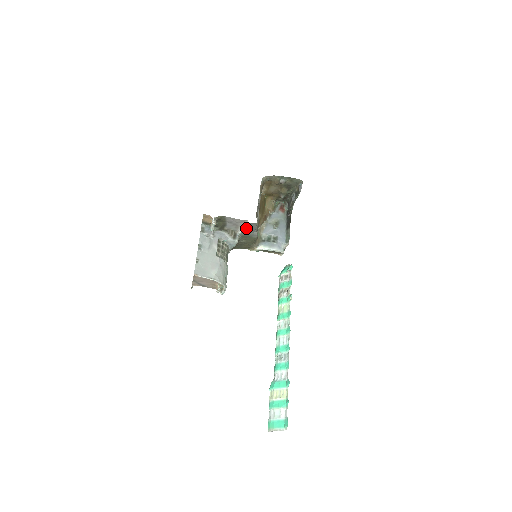
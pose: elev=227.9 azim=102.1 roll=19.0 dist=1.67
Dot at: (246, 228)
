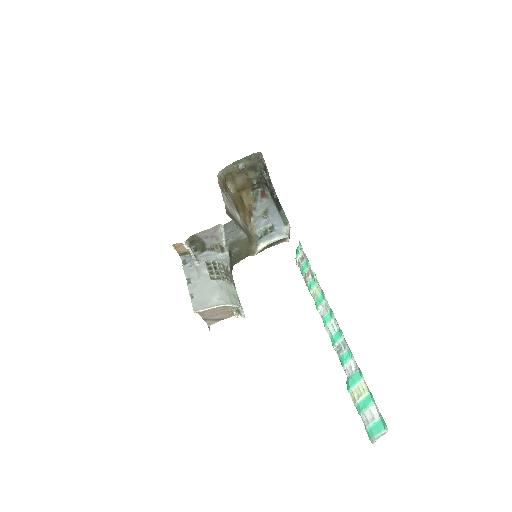
Dot at: (226, 233)
